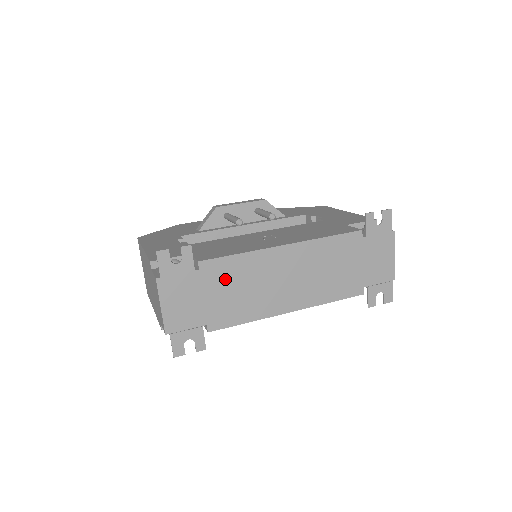
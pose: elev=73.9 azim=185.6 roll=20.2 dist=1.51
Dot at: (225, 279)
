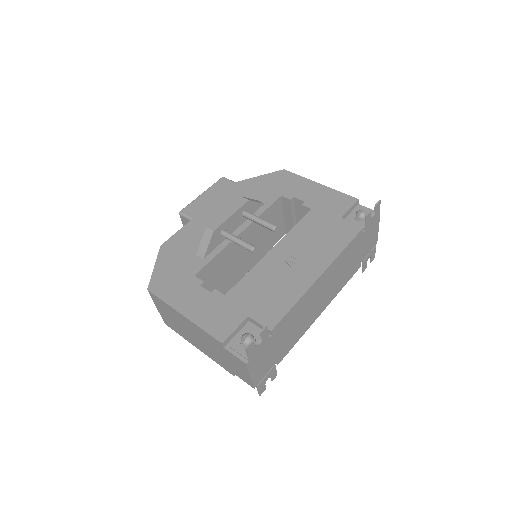
Dot at: (287, 327)
